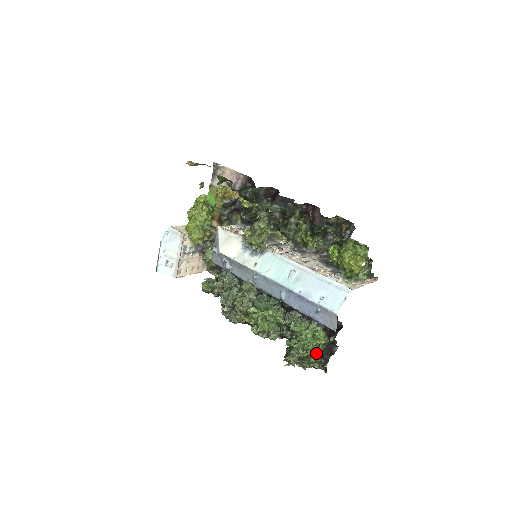
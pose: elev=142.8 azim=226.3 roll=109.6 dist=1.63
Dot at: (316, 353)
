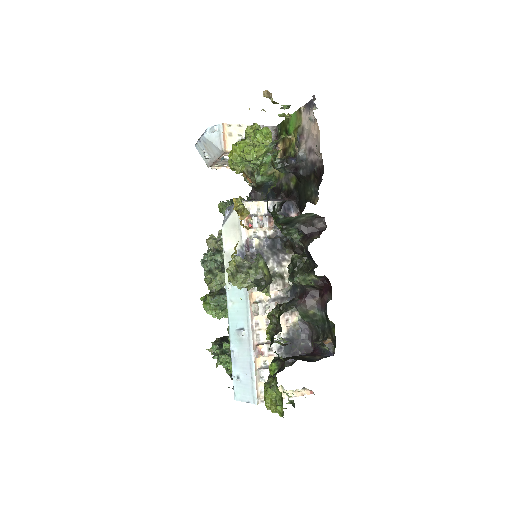
Dot at: (231, 369)
